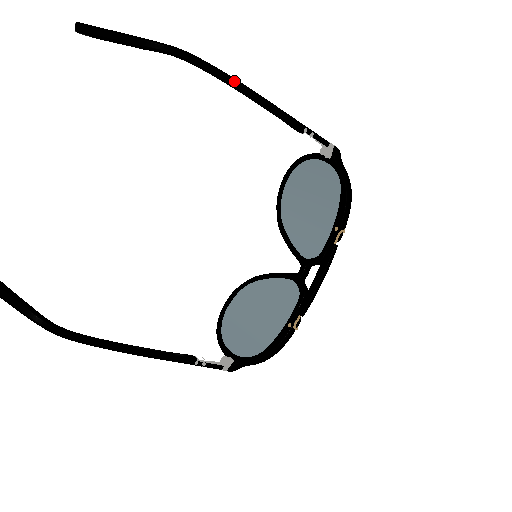
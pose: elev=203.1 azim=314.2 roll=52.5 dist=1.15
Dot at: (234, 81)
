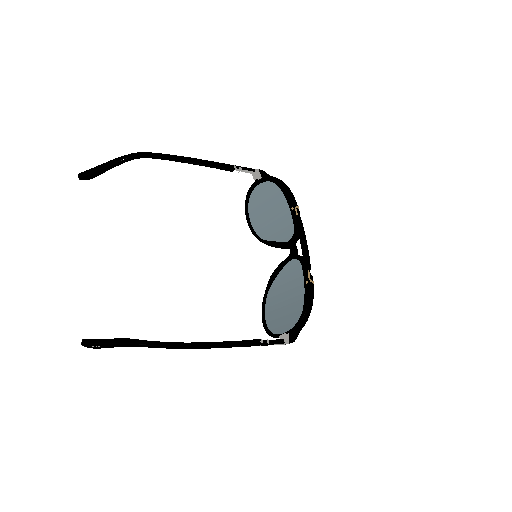
Dot at: (177, 157)
